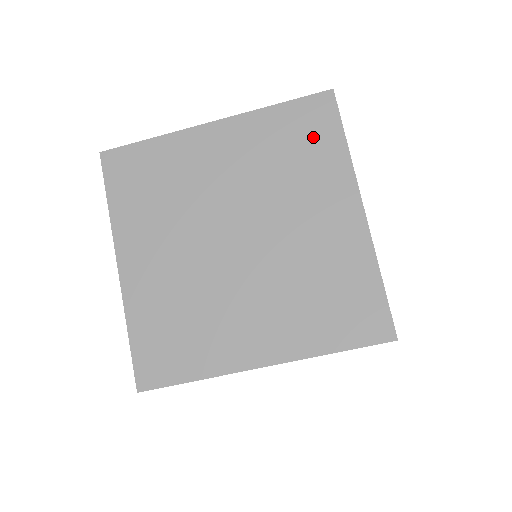
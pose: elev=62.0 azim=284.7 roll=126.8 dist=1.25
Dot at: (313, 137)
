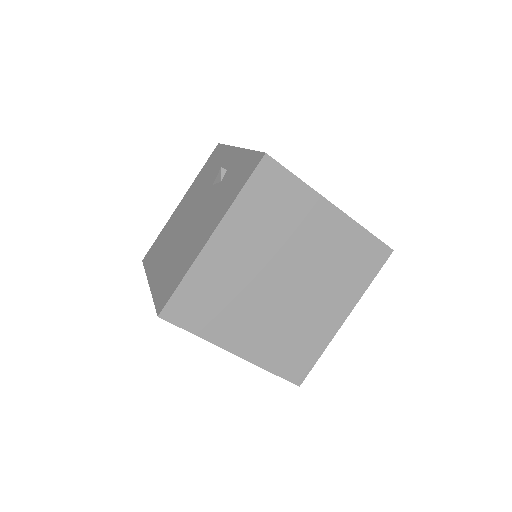
Dot at: (278, 192)
